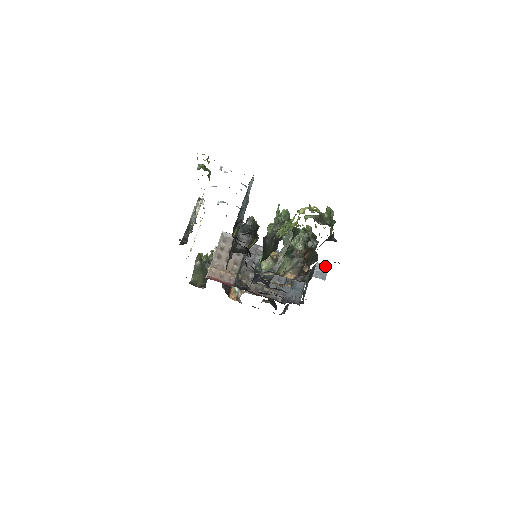
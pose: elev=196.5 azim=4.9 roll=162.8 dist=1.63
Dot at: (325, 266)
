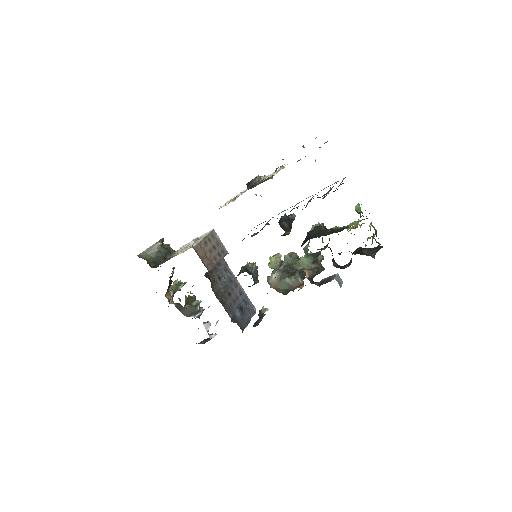
Dot at: (341, 280)
